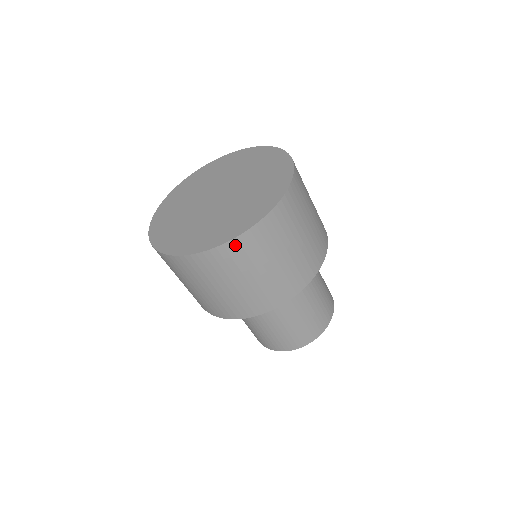
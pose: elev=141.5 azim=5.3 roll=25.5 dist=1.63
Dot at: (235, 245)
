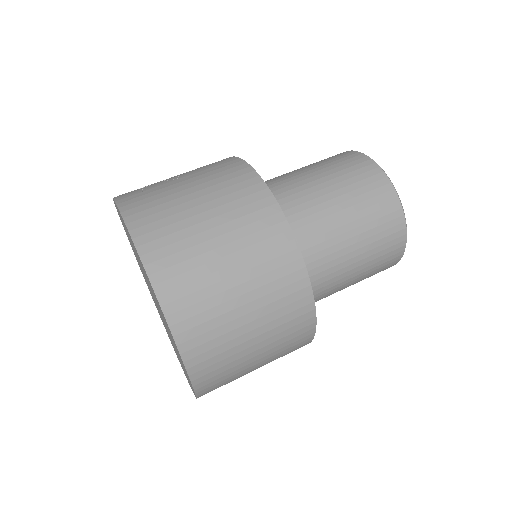
Dot at: occluded
